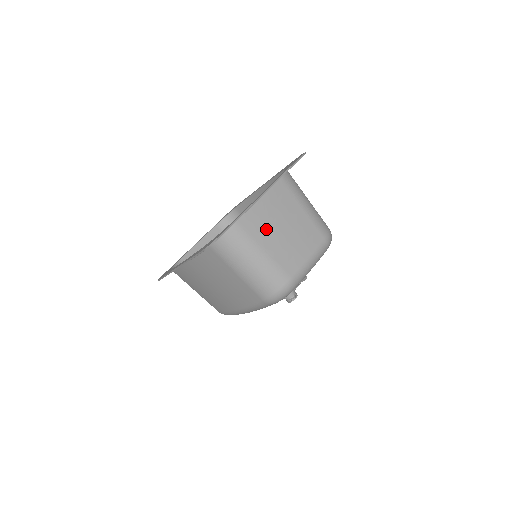
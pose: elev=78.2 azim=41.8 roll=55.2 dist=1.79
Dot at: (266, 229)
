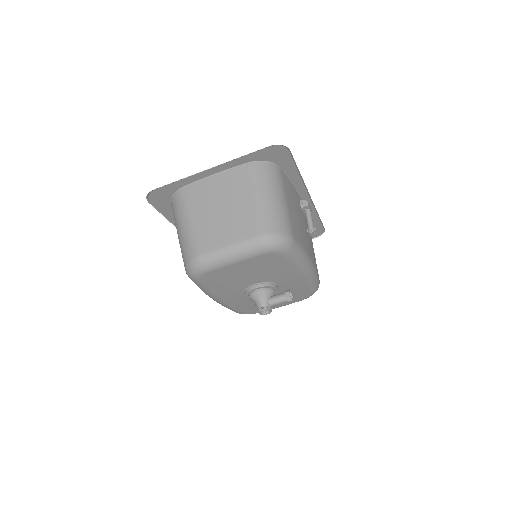
Dot at: (204, 203)
